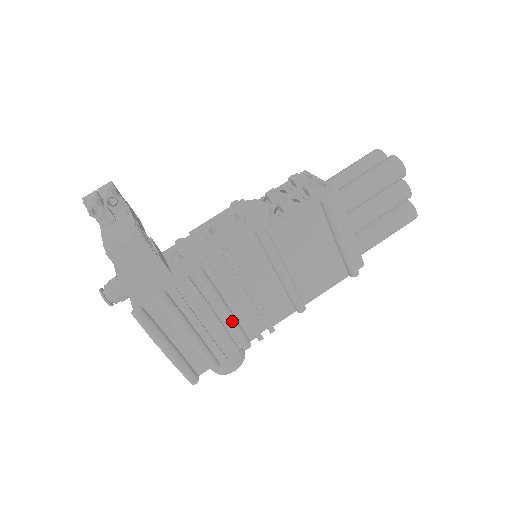
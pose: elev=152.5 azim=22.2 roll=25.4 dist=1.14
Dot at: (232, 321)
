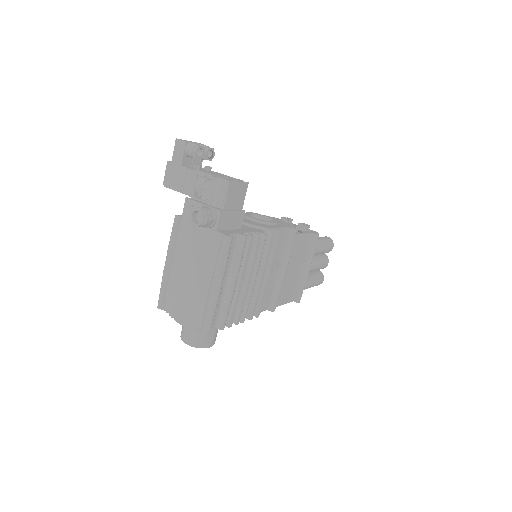
Dot at: (253, 289)
